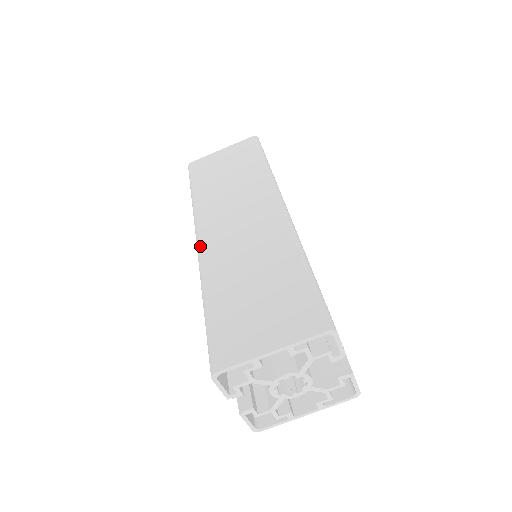
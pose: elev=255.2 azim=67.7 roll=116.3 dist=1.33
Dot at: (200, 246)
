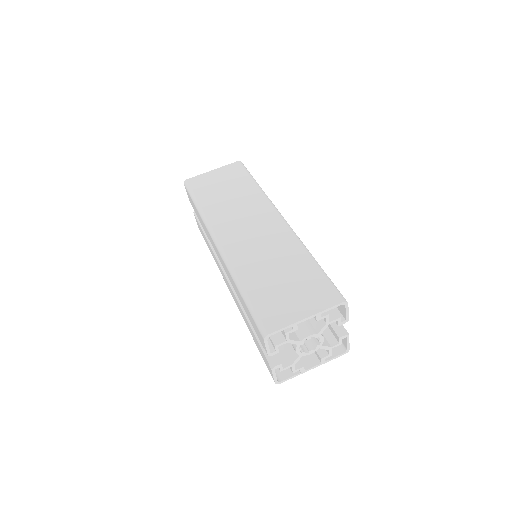
Dot at: (222, 247)
